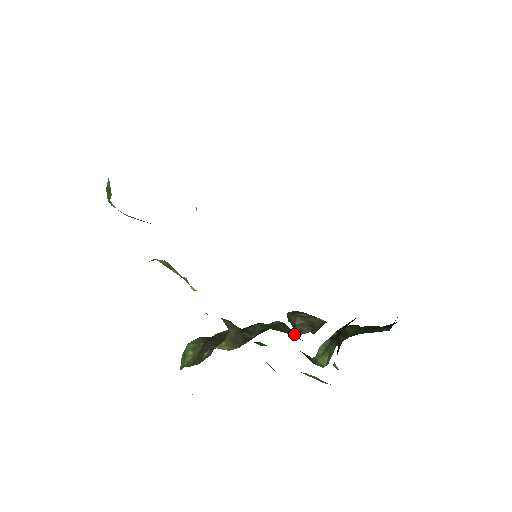
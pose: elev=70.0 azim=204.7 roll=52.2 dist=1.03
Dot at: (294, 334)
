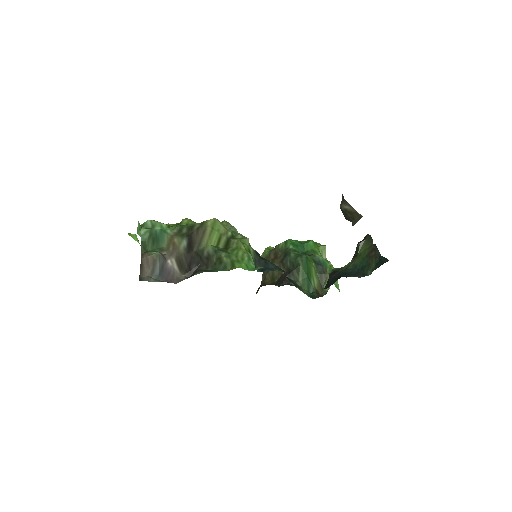
Dot at: (304, 276)
